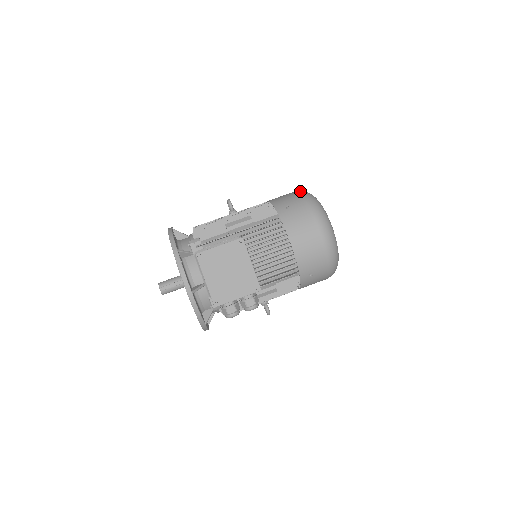
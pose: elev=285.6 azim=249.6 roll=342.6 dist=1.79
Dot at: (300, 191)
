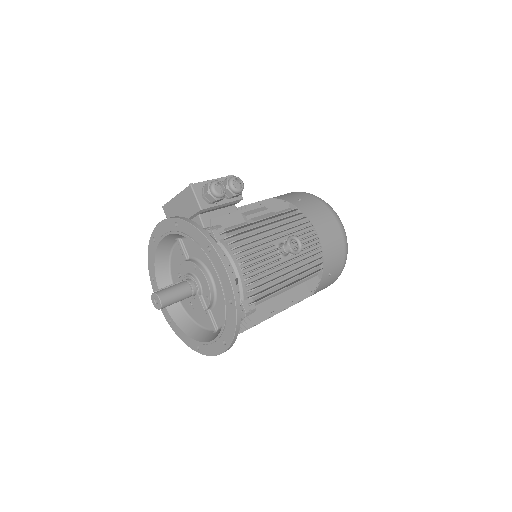
Dot at: occluded
